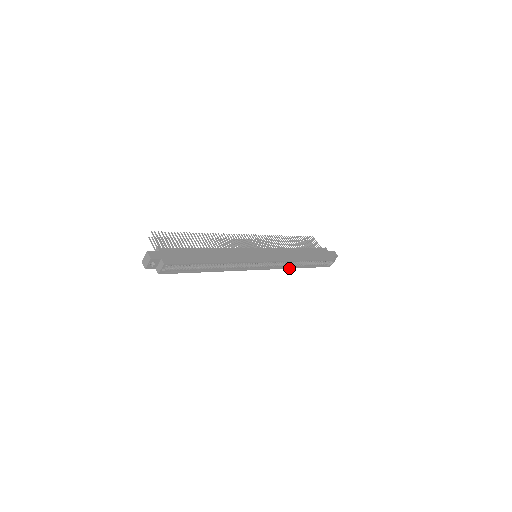
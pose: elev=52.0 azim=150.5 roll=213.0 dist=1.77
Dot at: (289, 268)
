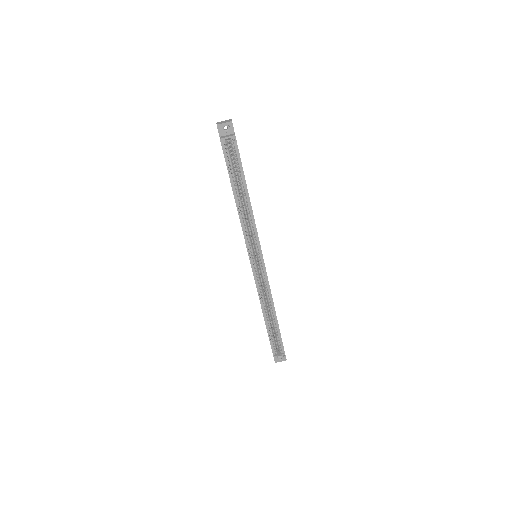
Dot at: (261, 304)
